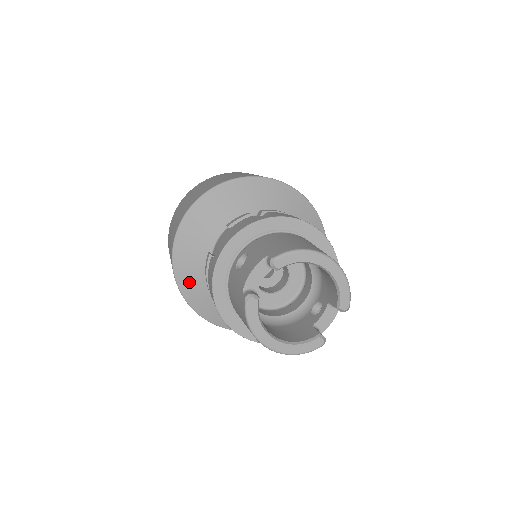
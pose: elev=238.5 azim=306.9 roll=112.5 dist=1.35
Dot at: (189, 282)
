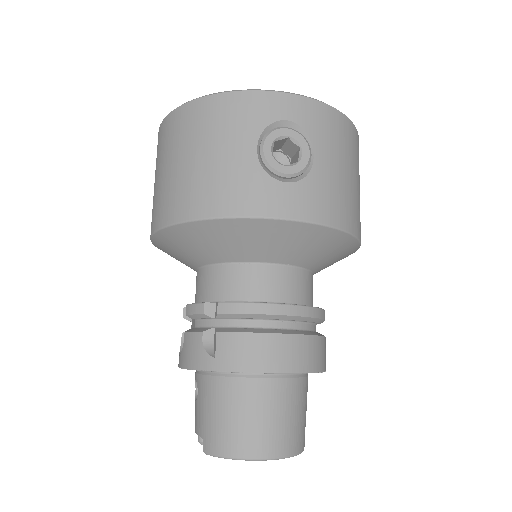
Dot at: occluded
